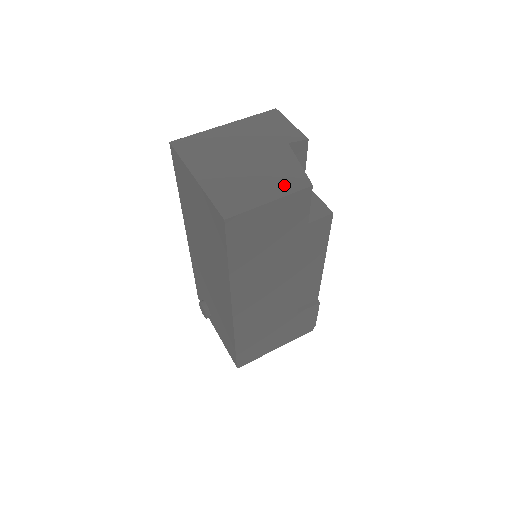
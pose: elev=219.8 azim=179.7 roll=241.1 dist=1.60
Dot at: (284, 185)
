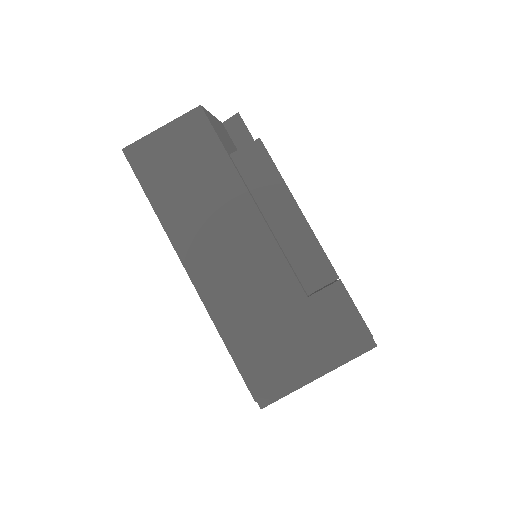
Dot at: occluded
